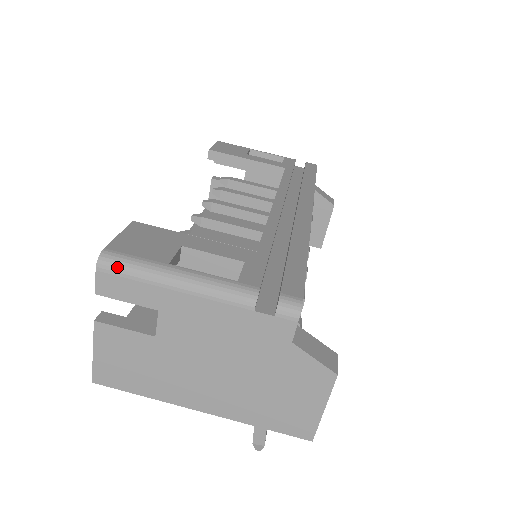
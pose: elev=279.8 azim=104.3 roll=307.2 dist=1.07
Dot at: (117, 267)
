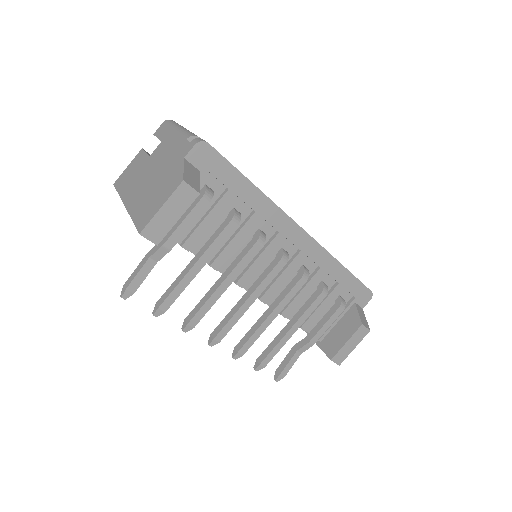
Dot at: (169, 122)
